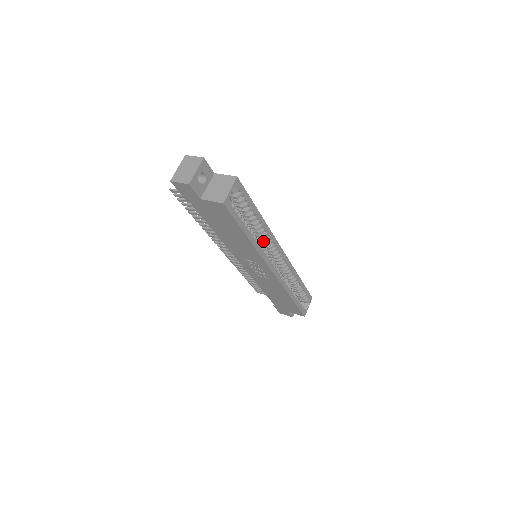
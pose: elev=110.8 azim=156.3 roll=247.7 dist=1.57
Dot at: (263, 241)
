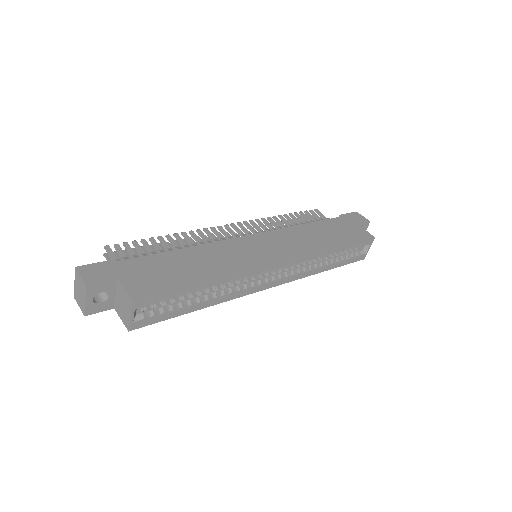
Dot at: occluded
